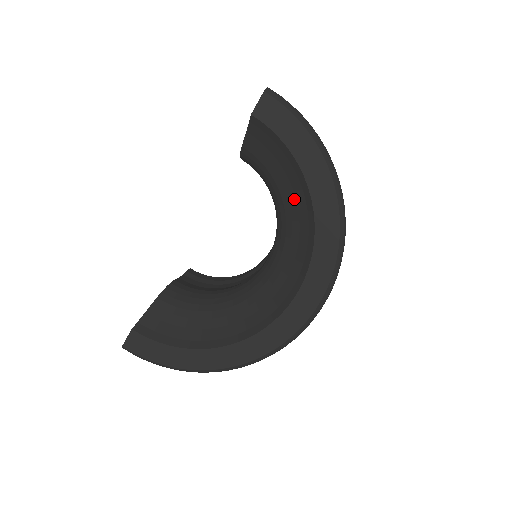
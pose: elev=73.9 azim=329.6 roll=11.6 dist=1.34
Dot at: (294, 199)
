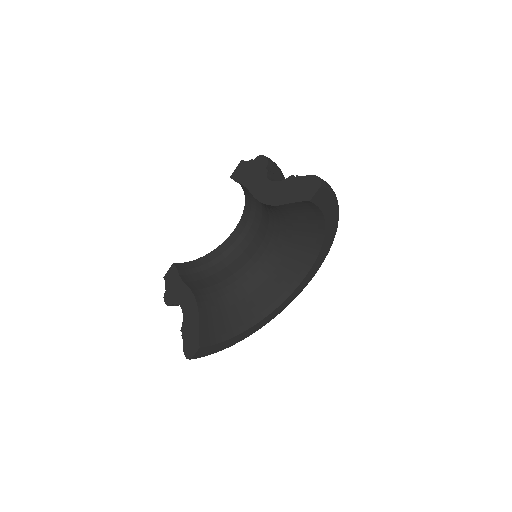
Dot at: (306, 230)
